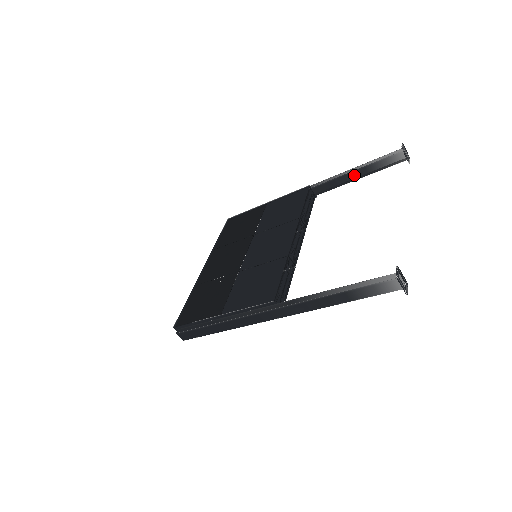
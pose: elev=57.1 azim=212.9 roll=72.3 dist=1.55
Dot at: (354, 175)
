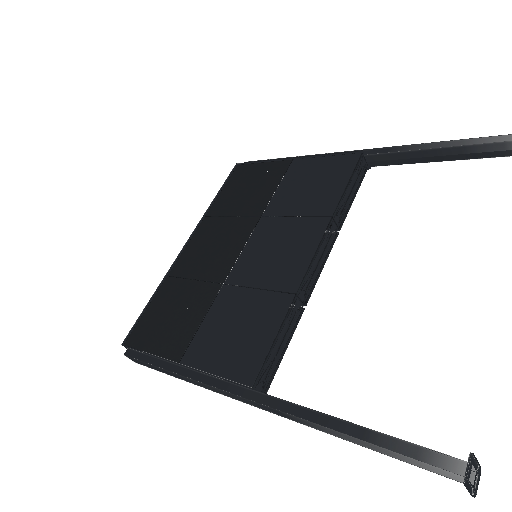
Dot at: (439, 154)
